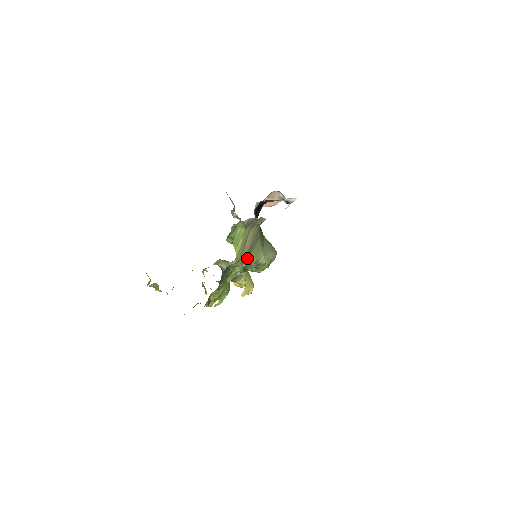
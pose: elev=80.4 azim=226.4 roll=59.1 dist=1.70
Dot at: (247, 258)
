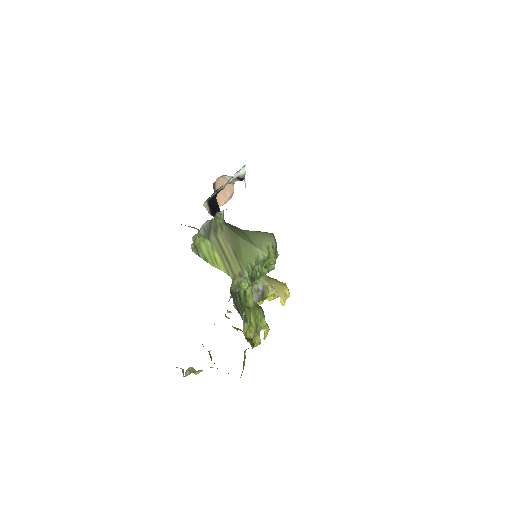
Dot at: (242, 266)
